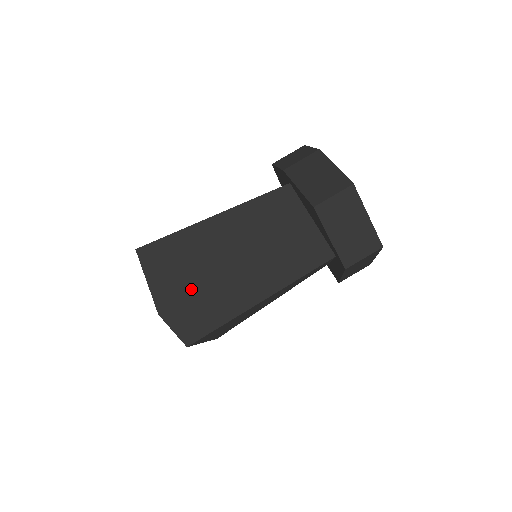
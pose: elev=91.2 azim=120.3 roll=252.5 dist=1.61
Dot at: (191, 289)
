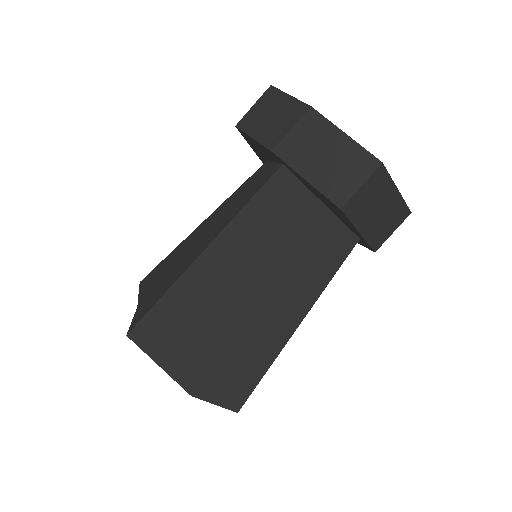
Dot at: (216, 350)
